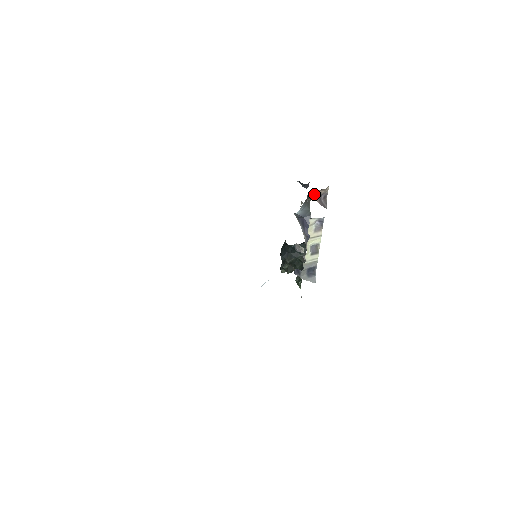
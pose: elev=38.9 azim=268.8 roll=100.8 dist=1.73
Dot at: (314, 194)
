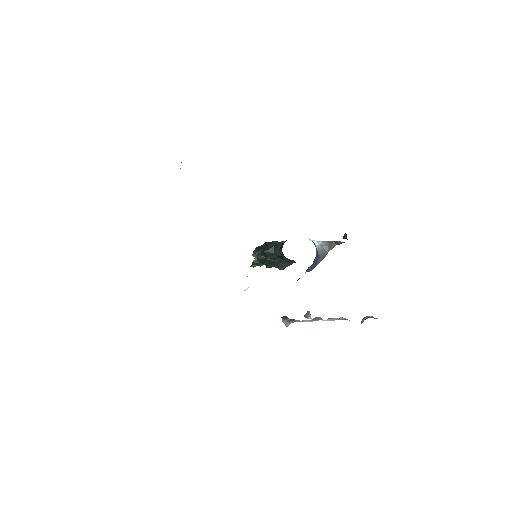
Dot at: (368, 316)
